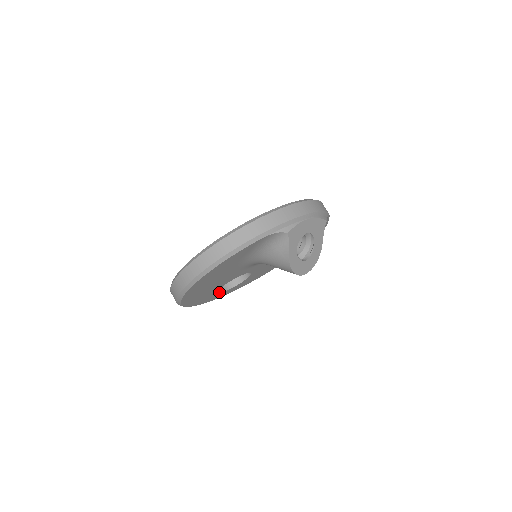
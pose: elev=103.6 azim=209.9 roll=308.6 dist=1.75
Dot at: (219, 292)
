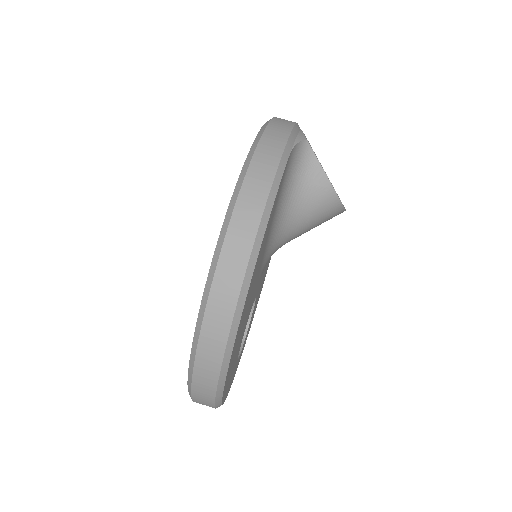
Dot at: occluded
